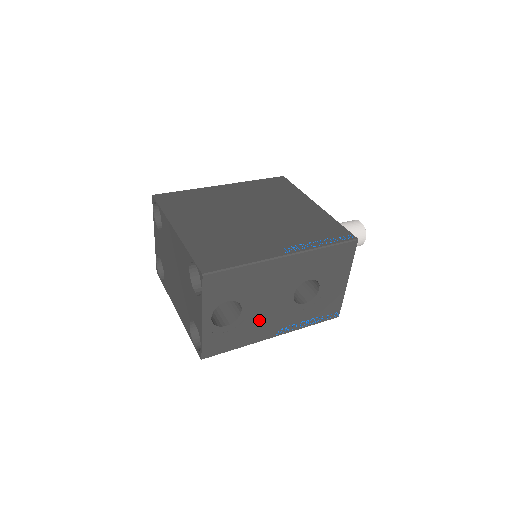
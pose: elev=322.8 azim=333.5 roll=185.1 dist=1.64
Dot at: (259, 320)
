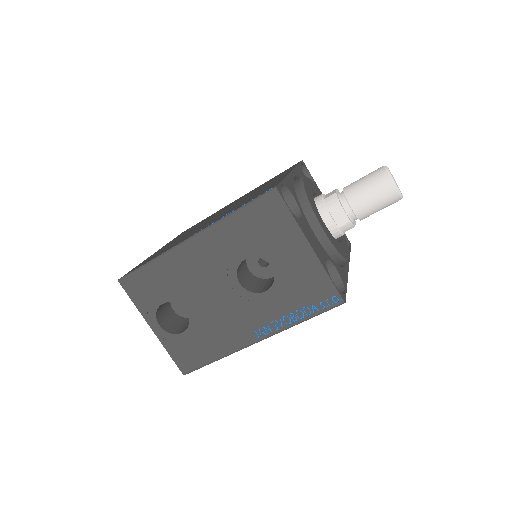
Dot at: (218, 321)
